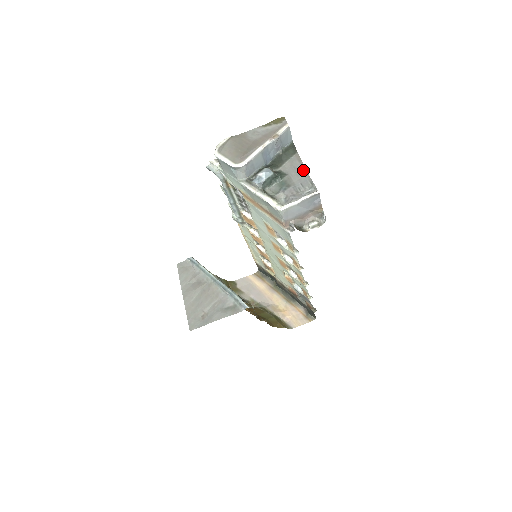
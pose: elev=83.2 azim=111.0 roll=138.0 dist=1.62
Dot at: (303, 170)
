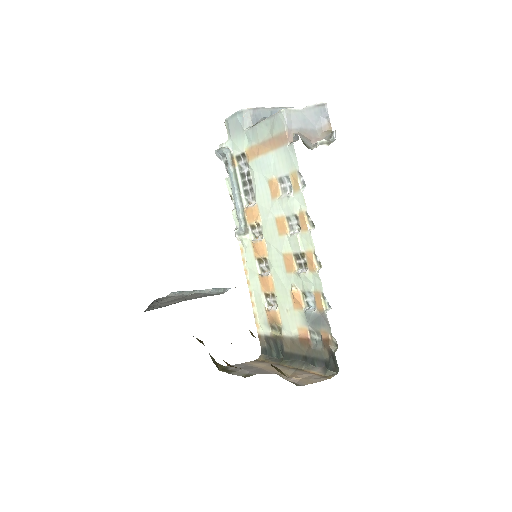
Dot at: occluded
